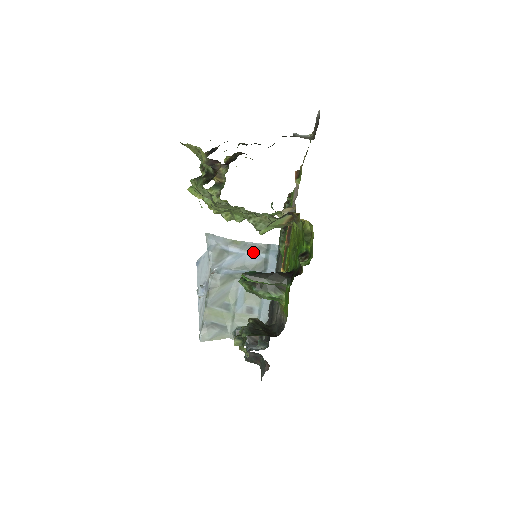
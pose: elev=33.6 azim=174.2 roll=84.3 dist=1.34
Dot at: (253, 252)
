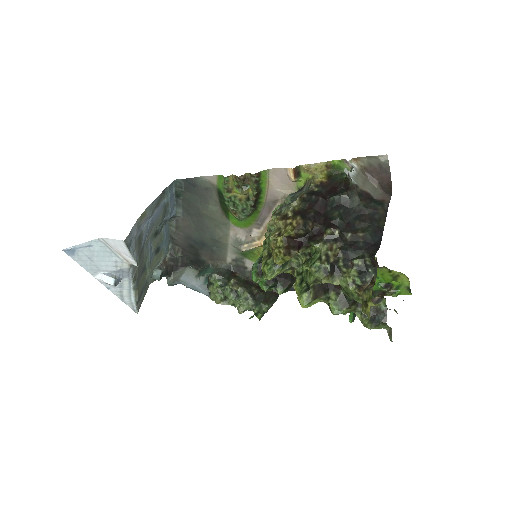
Dot at: (157, 208)
